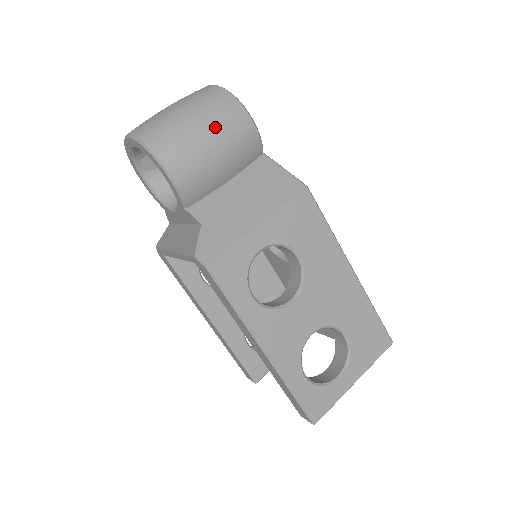
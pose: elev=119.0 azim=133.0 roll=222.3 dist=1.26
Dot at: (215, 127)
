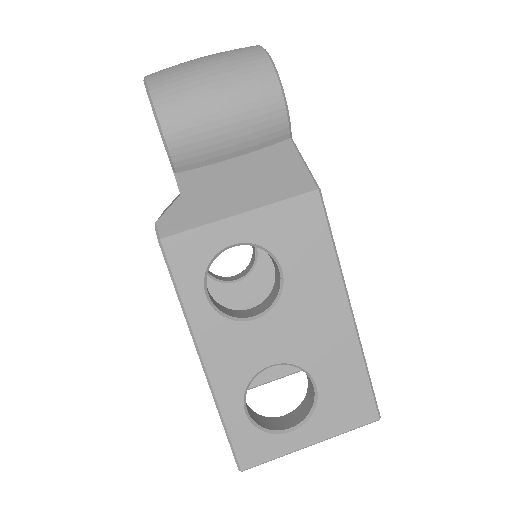
Dot at: (232, 89)
